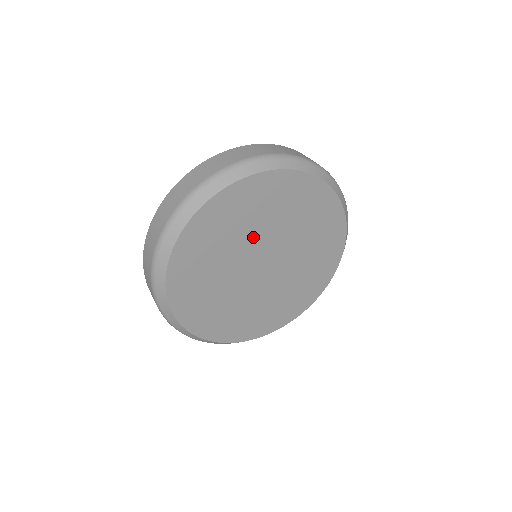
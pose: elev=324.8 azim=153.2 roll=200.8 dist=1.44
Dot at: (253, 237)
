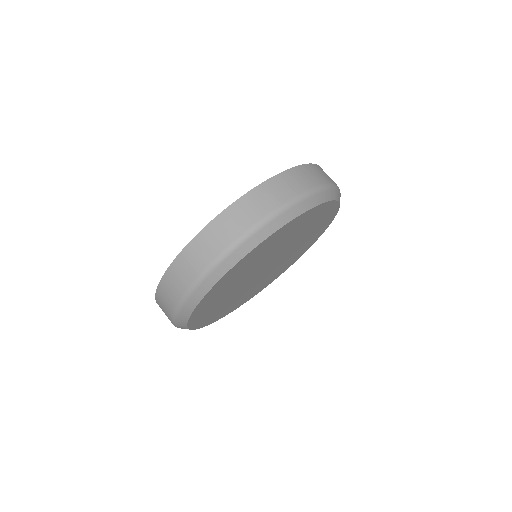
Dot at: (252, 271)
